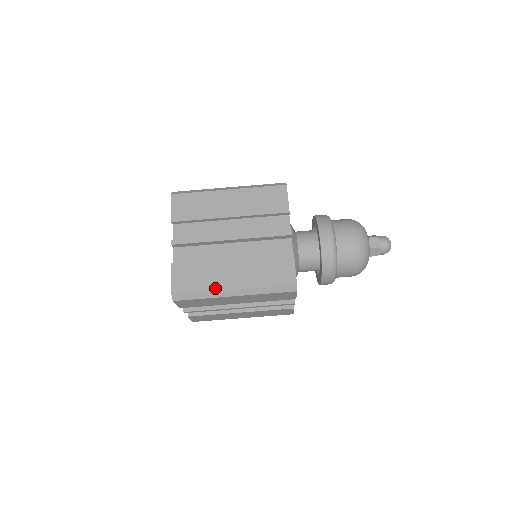
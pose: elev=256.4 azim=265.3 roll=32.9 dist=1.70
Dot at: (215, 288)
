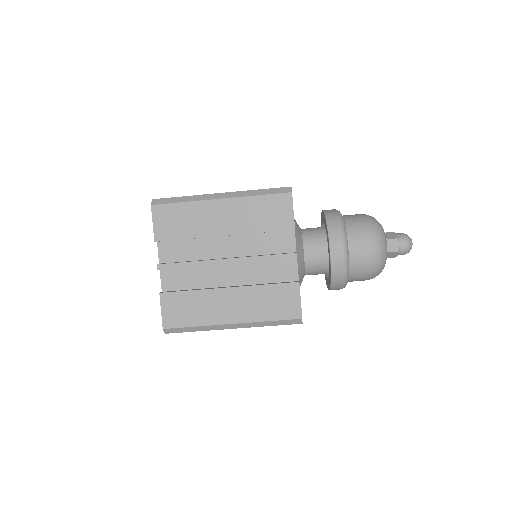
Dot at: (211, 322)
